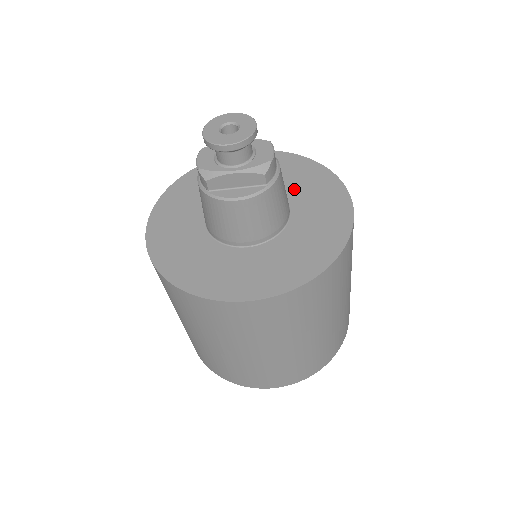
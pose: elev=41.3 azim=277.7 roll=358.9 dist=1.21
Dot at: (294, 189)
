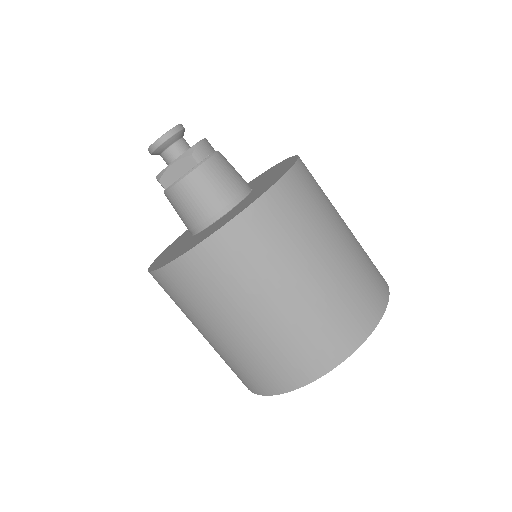
Dot at: (262, 180)
